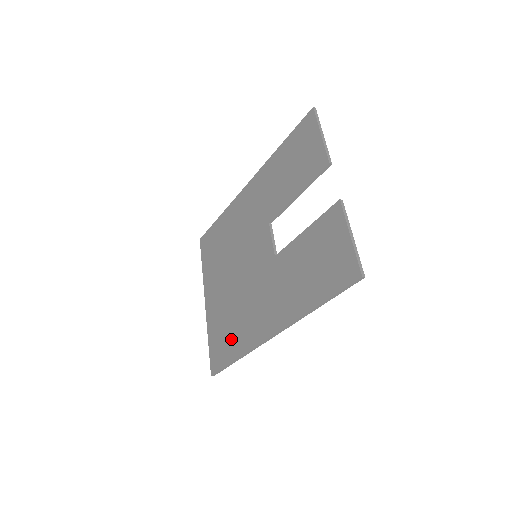
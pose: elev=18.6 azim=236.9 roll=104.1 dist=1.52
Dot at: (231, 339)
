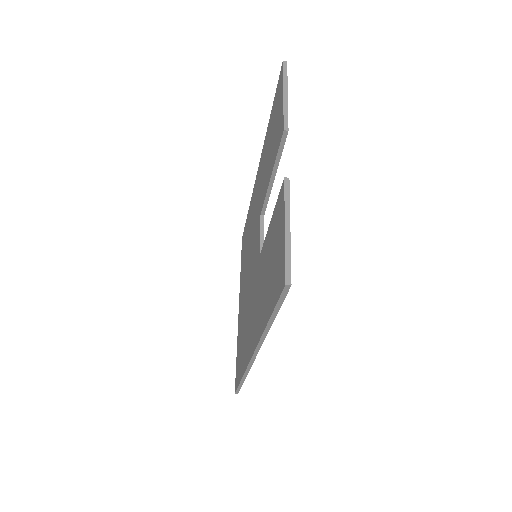
Dot at: (242, 354)
